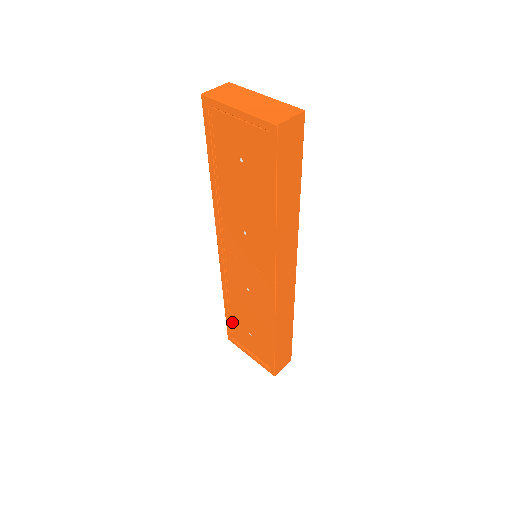
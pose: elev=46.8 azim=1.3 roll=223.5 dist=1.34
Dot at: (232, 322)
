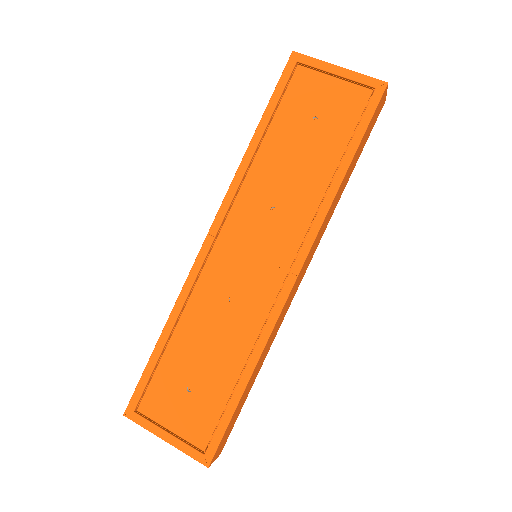
Dot at: (155, 374)
